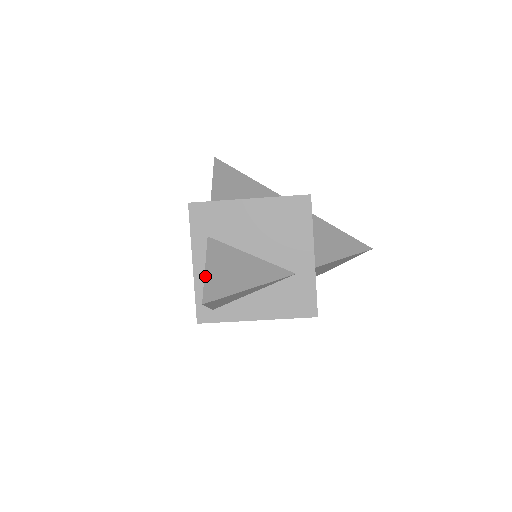
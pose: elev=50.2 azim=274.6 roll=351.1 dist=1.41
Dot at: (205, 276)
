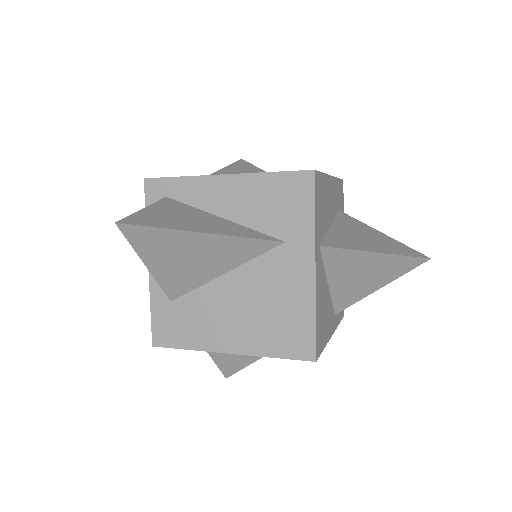
Dot at: (216, 364)
